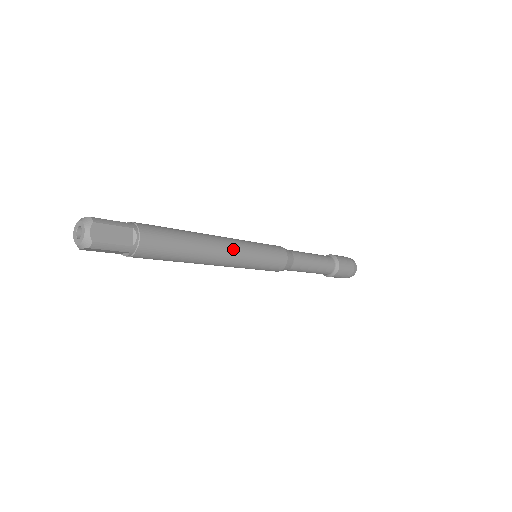
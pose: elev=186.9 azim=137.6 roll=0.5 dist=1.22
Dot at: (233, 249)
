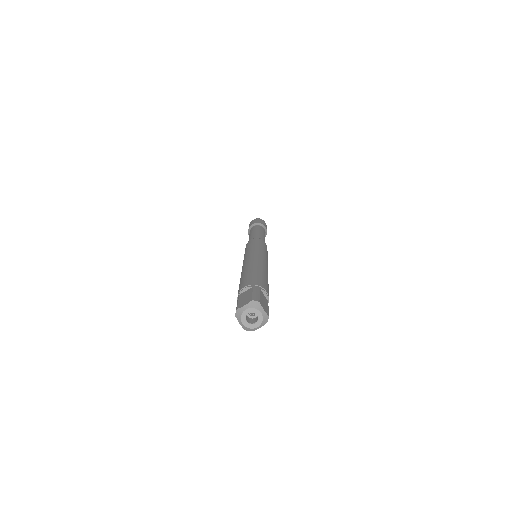
Dot at: (265, 260)
